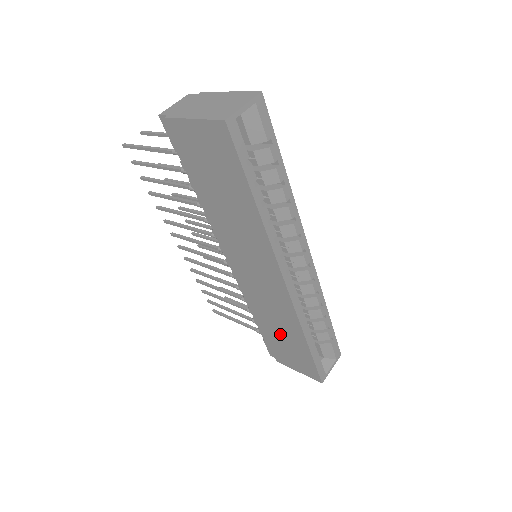
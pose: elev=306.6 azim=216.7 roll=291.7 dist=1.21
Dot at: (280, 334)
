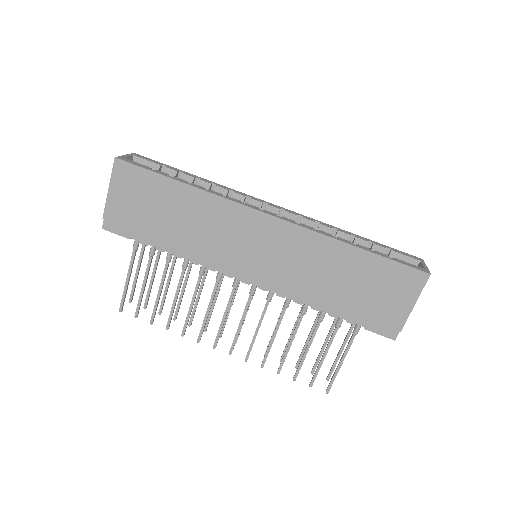
Dot at: (345, 282)
